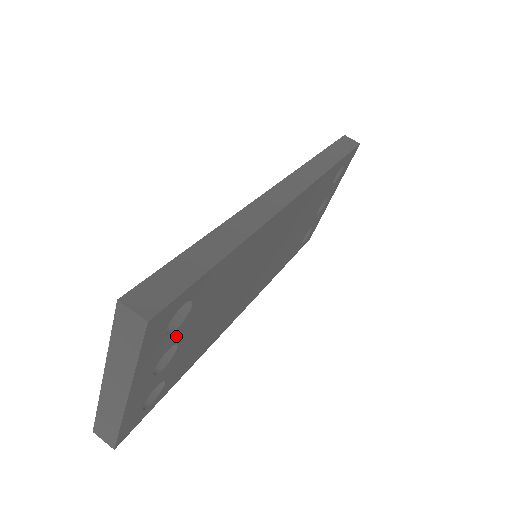
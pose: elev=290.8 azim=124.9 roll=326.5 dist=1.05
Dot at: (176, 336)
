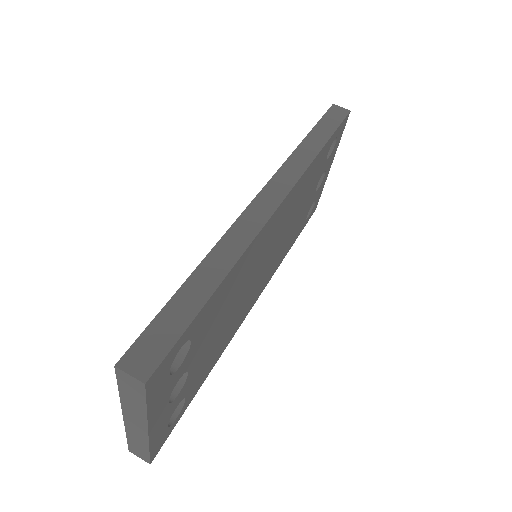
Dot at: (183, 368)
